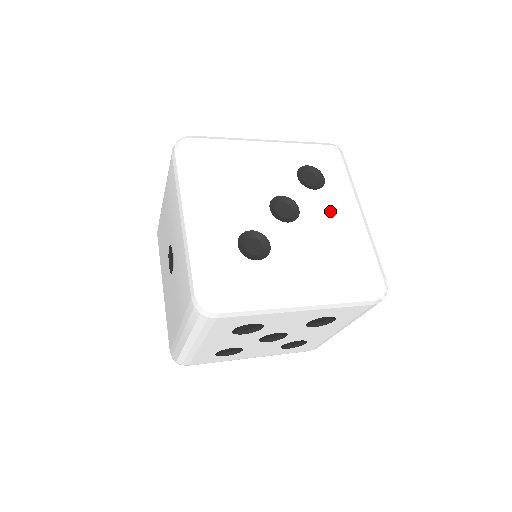
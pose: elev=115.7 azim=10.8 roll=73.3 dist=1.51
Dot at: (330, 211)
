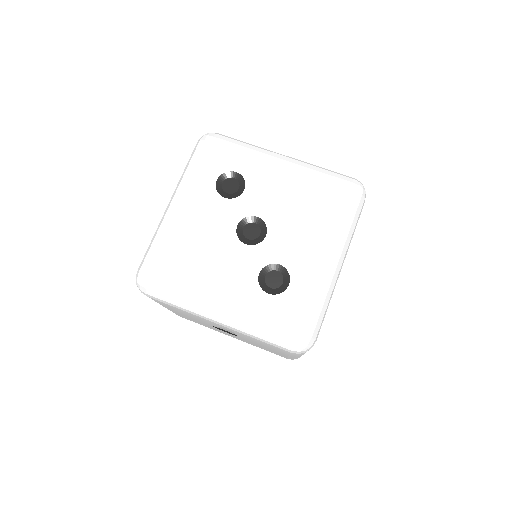
Dot at: (271, 189)
